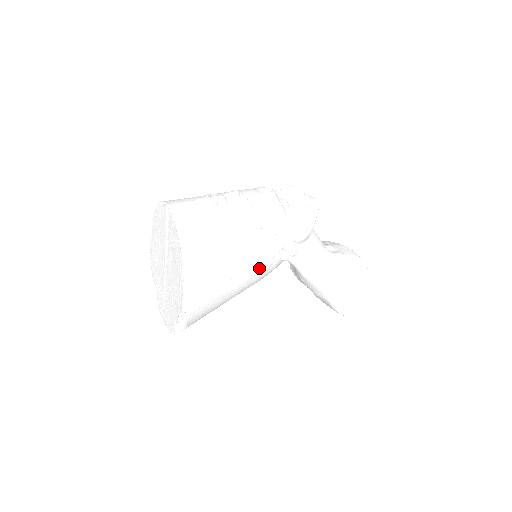
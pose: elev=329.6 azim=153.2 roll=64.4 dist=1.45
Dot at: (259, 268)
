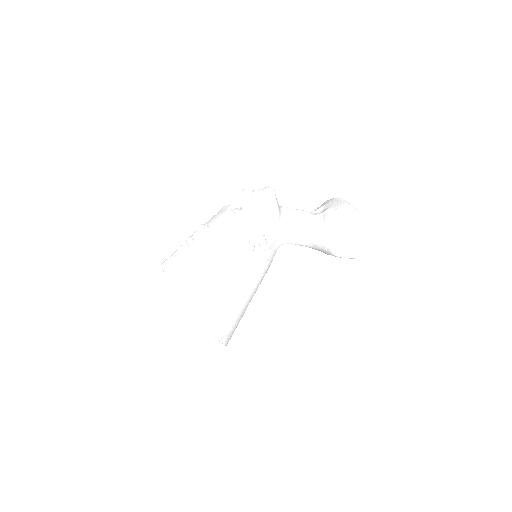
Dot at: (248, 269)
